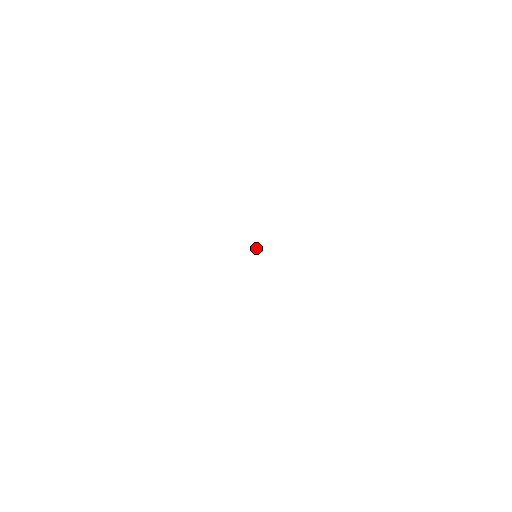
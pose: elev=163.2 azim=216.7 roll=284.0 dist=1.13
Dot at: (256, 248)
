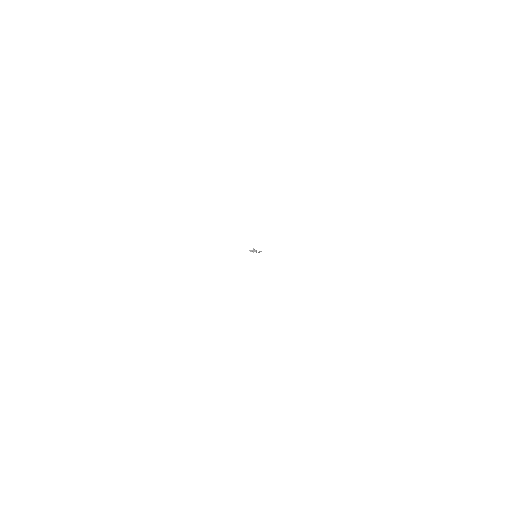
Dot at: (253, 250)
